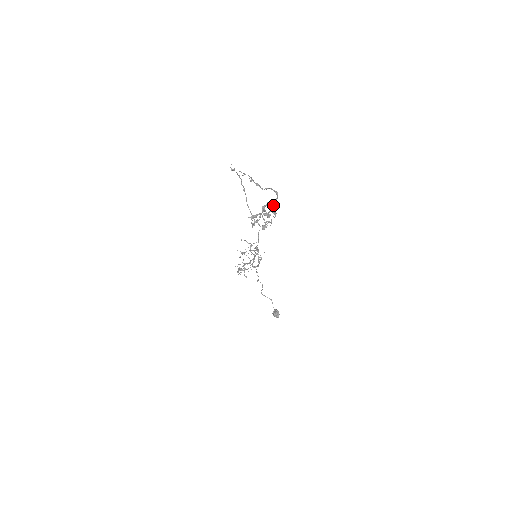
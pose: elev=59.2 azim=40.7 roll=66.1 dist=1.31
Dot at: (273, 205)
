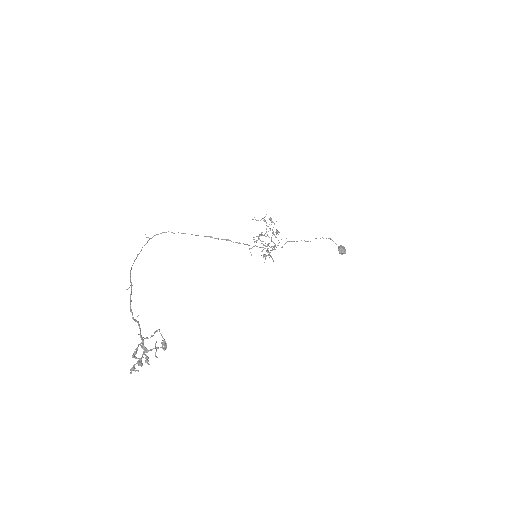
Dot at: (142, 345)
